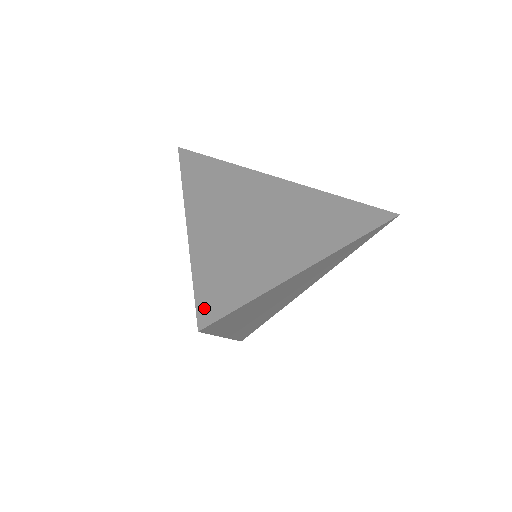
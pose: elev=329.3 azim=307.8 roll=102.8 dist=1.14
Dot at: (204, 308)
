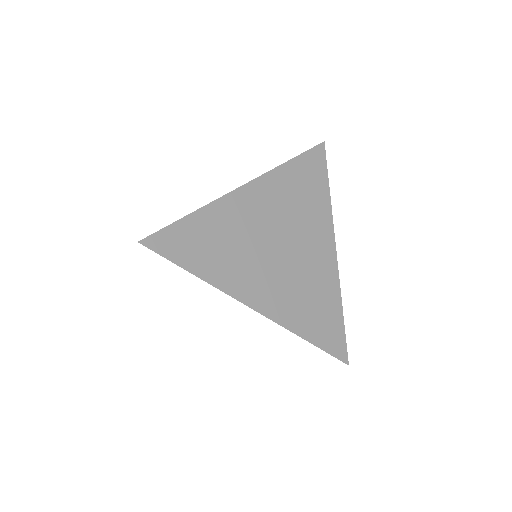
Dot at: (336, 351)
